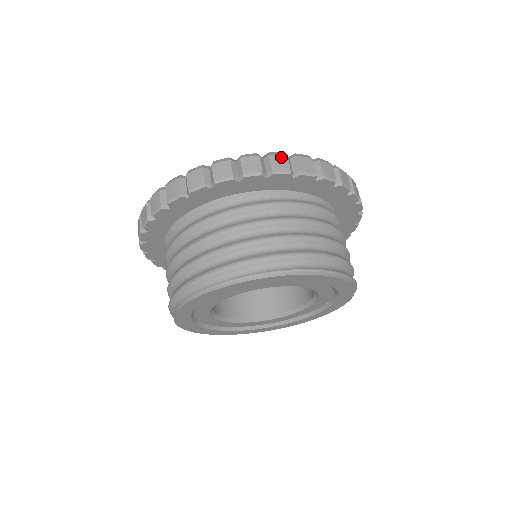
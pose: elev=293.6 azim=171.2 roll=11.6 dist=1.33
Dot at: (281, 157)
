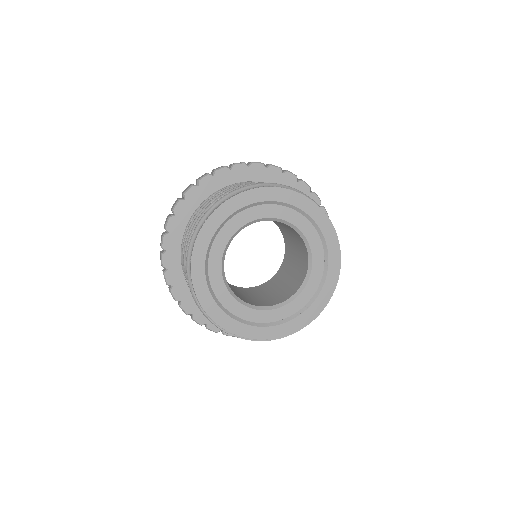
Dot at: occluded
